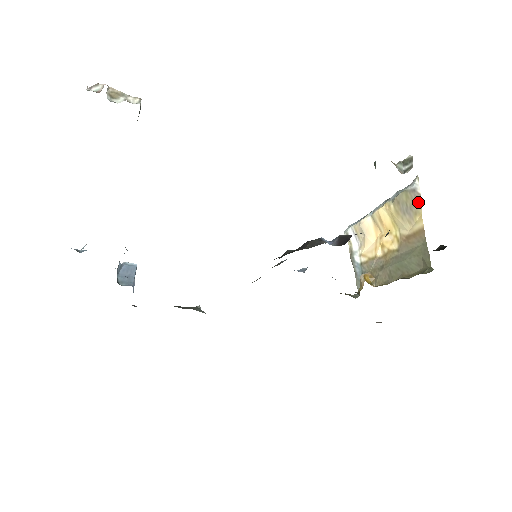
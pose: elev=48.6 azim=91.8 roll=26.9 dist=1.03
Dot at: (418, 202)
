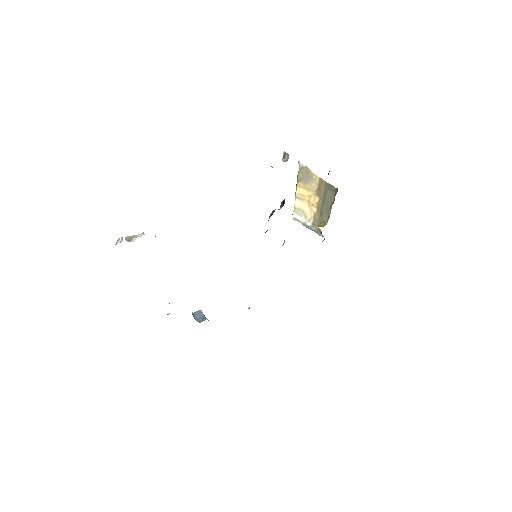
Dot at: (308, 170)
